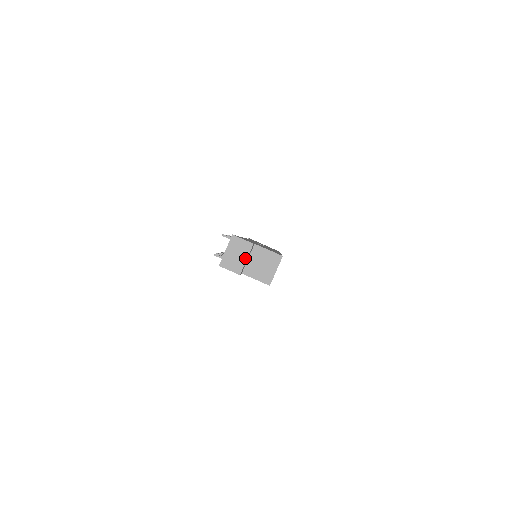
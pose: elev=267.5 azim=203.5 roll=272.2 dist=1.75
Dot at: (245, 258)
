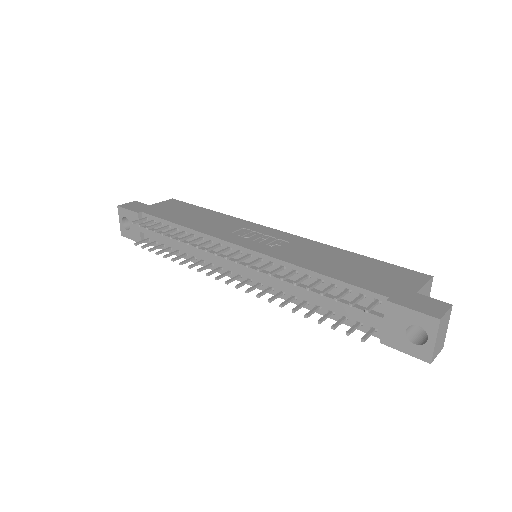
Dot at: (447, 327)
